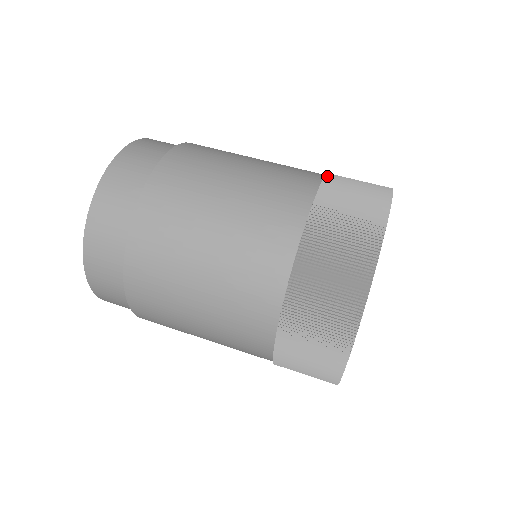
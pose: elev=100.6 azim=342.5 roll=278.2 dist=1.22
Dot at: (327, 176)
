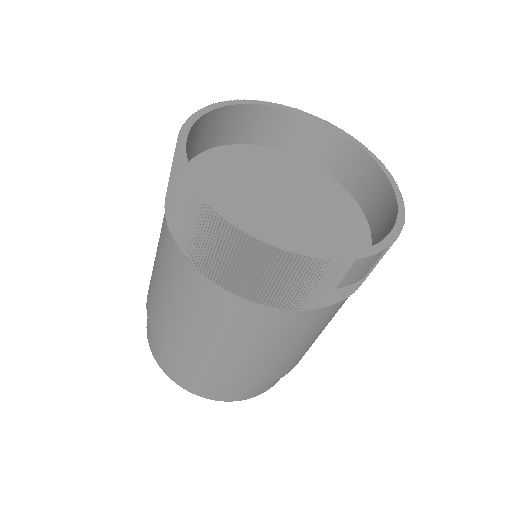
Dot at: occluded
